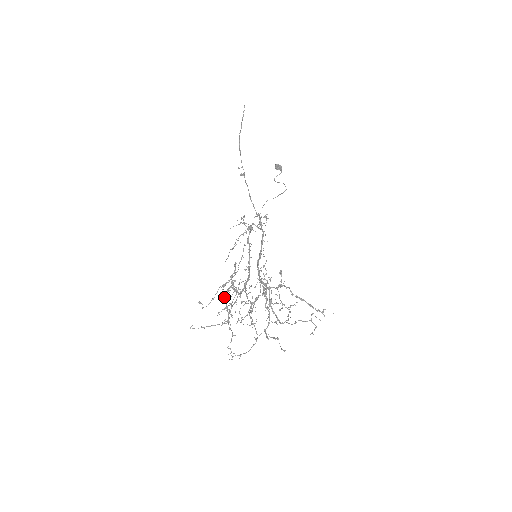
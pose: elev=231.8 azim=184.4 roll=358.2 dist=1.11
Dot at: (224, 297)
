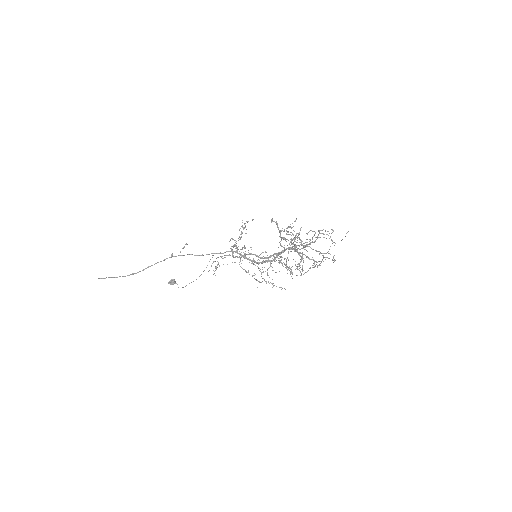
Dot at: occluded
